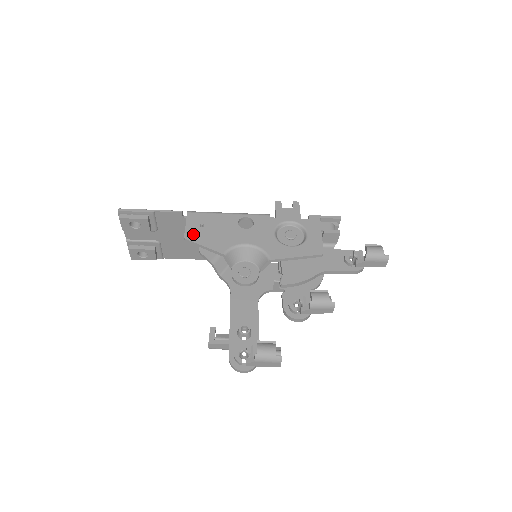
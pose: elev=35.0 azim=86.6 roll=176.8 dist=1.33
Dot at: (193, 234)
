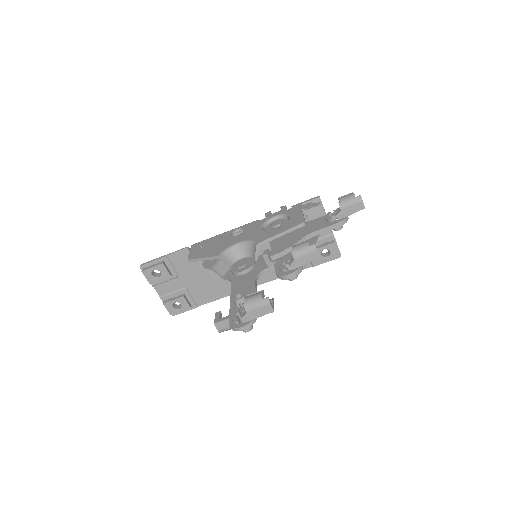
Dot at: (195, 255)
